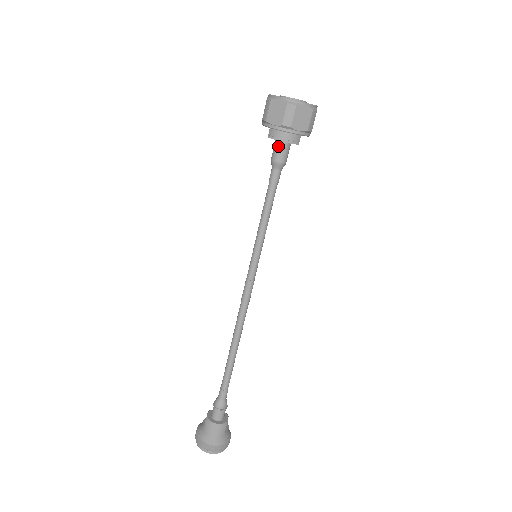
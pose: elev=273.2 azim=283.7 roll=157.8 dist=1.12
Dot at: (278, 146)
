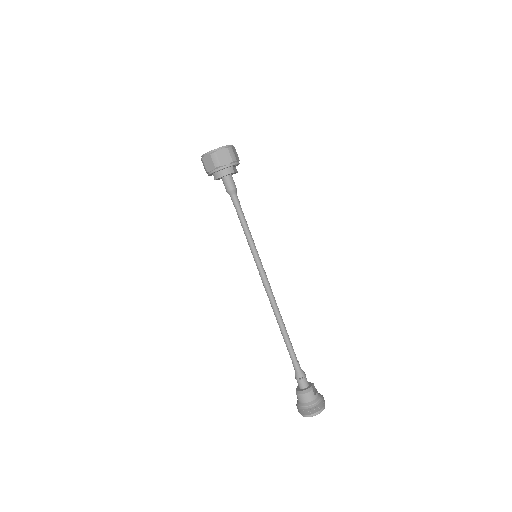
Dot at: (224, 181)
